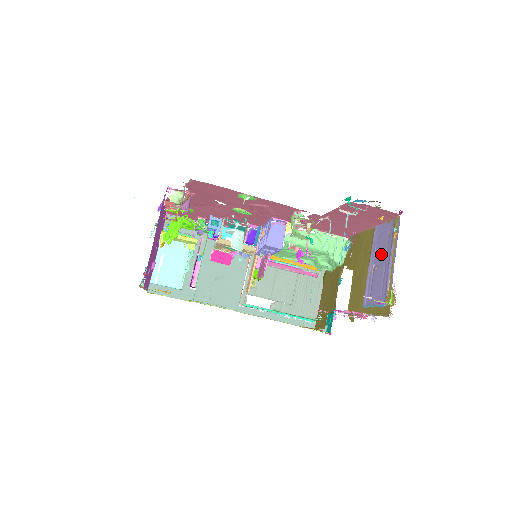
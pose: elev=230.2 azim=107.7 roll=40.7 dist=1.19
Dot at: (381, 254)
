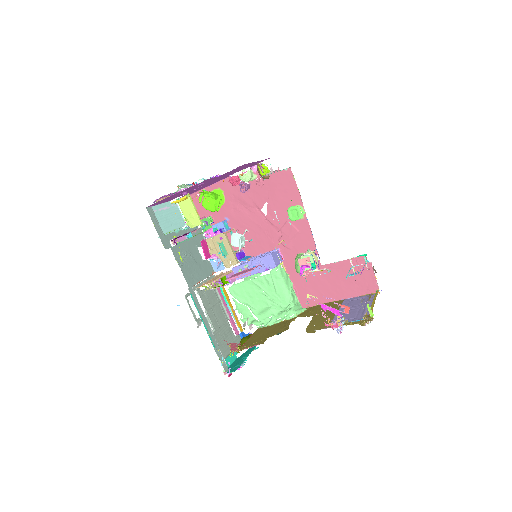
Dot at: (354, 305)
